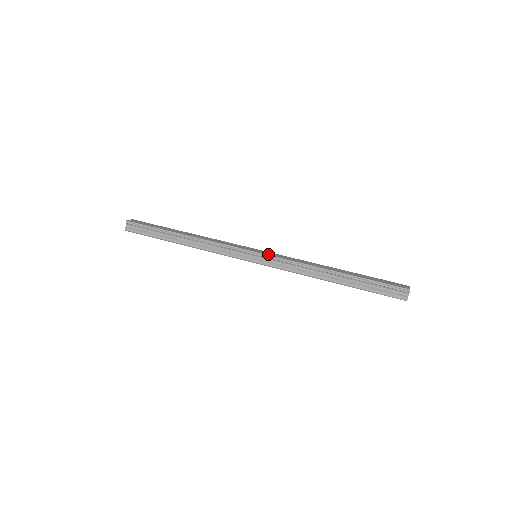
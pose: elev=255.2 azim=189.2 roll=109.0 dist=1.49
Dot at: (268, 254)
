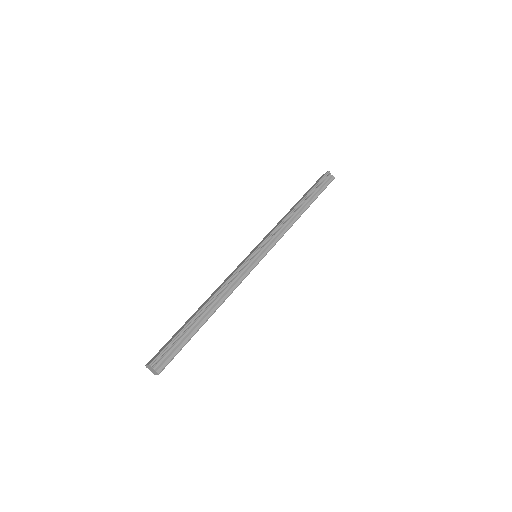
Dot at: (261, 242)
